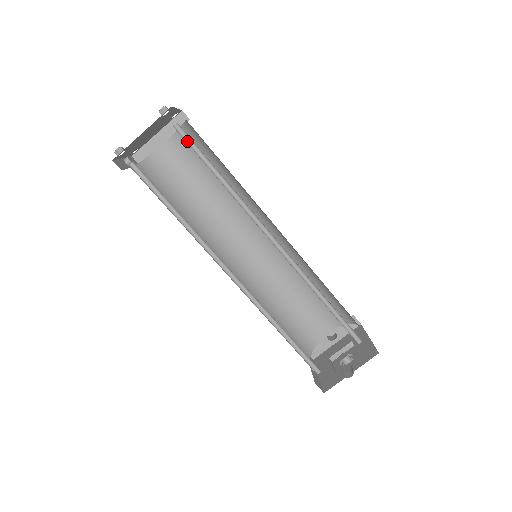
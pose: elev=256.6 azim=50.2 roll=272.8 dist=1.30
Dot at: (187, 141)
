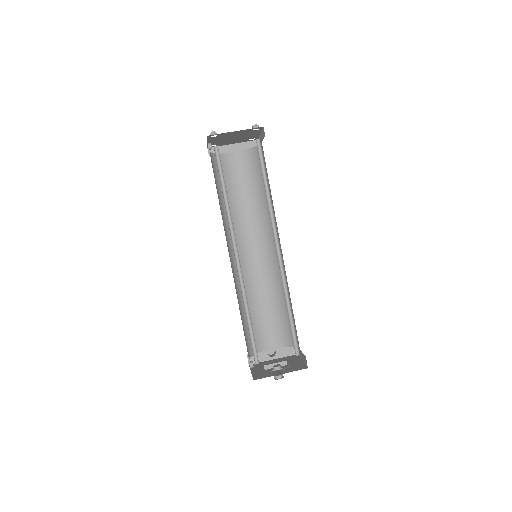
Dot at: (259, 153)
